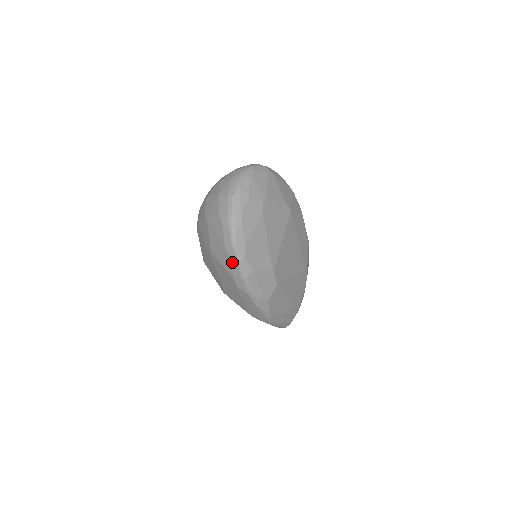
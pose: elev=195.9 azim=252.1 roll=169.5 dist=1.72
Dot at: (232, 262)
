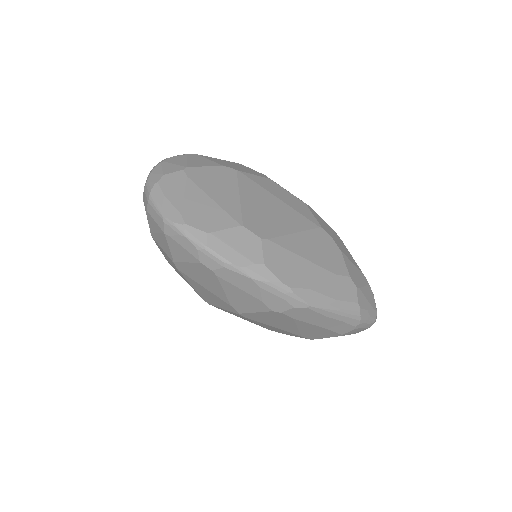
Dot at: (180, 242)
